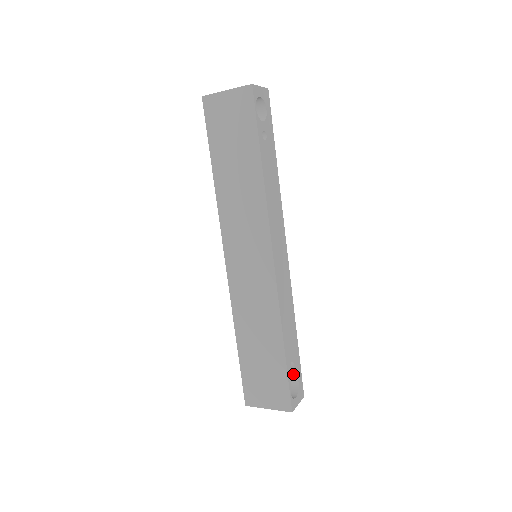
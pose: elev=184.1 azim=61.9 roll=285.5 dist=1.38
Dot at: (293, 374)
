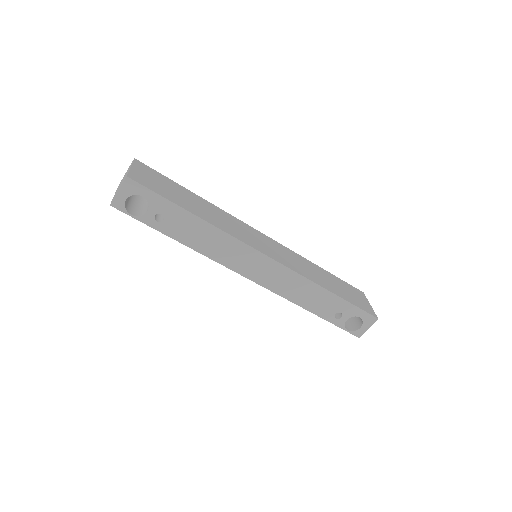
Dot at: (345, 318)
